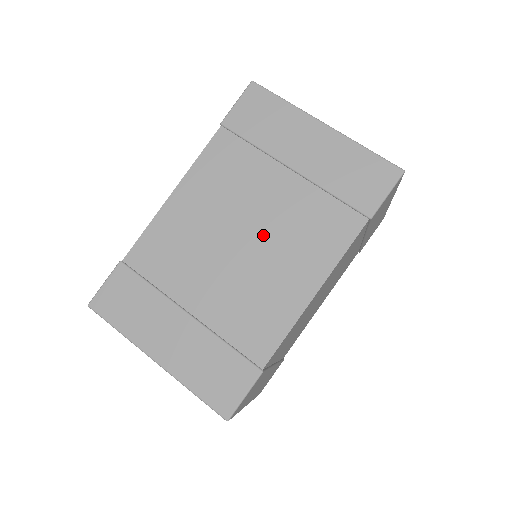
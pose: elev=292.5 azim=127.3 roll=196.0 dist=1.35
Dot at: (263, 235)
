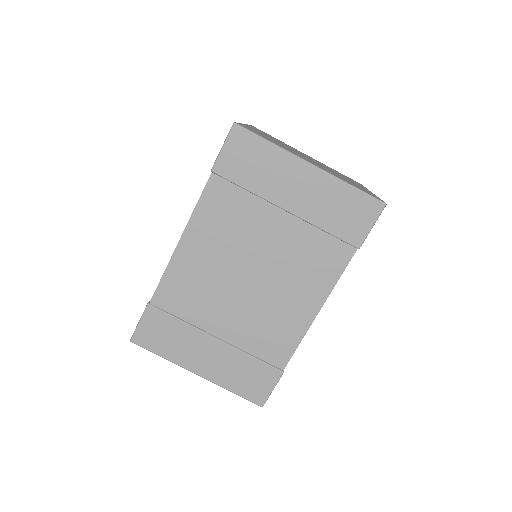
Dot at: (268, 270)
